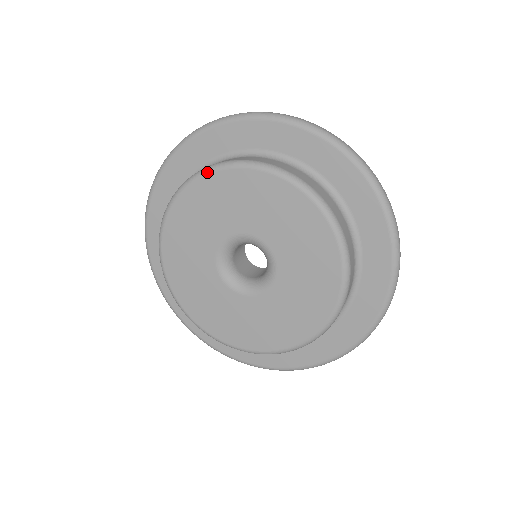
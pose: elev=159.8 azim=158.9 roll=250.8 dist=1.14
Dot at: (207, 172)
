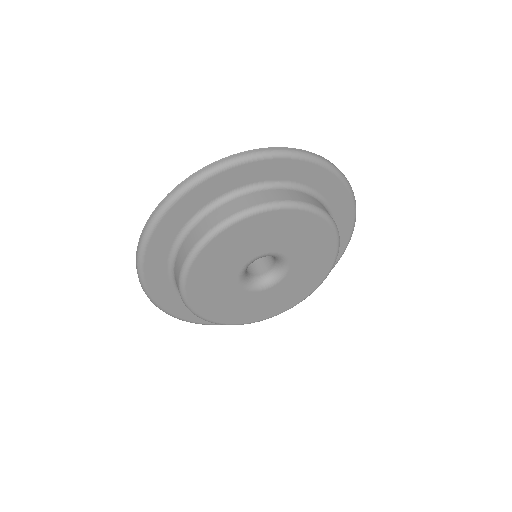
Dot at: (198, 252)
